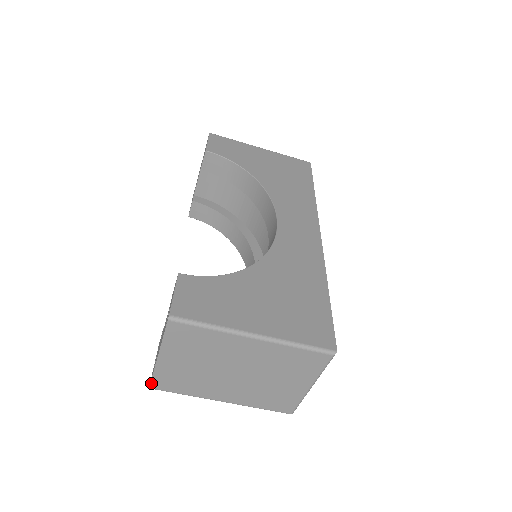
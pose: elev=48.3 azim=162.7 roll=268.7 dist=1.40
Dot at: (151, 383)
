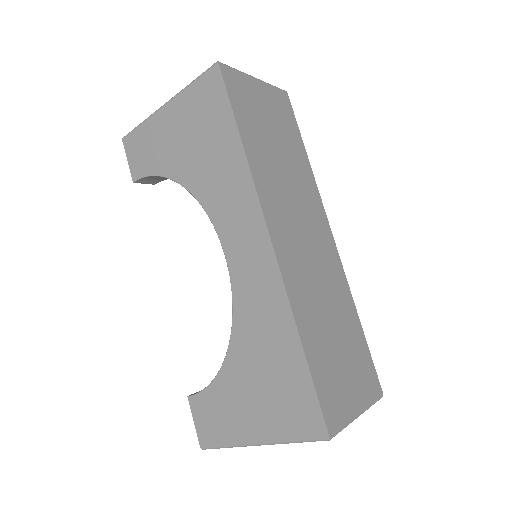
Dot at: occluded
